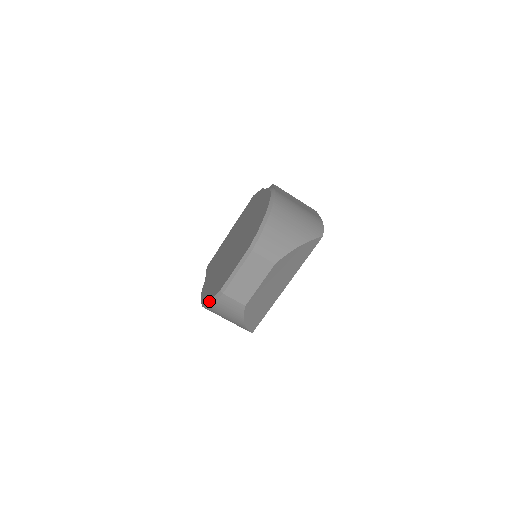
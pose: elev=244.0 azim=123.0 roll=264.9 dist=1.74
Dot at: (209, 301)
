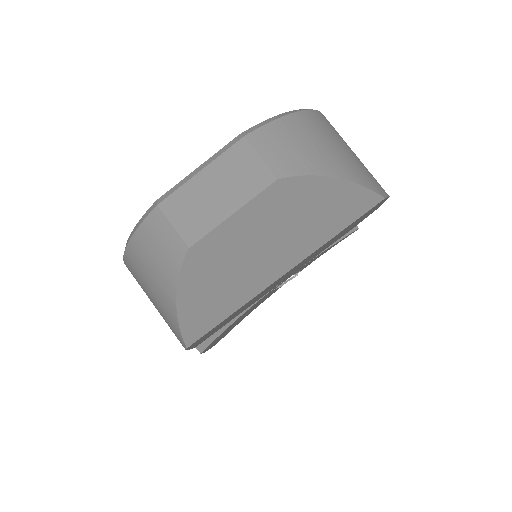
Dot at: (132, 231)
